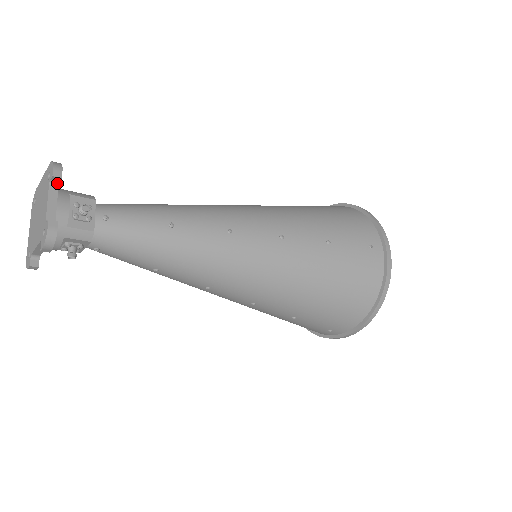
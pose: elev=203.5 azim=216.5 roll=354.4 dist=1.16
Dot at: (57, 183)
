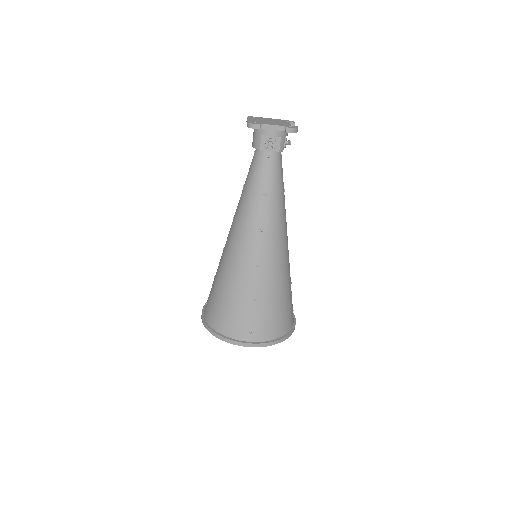
Dot at: occluded
